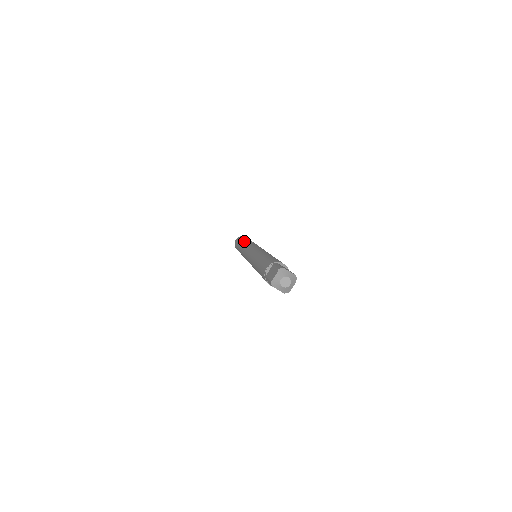
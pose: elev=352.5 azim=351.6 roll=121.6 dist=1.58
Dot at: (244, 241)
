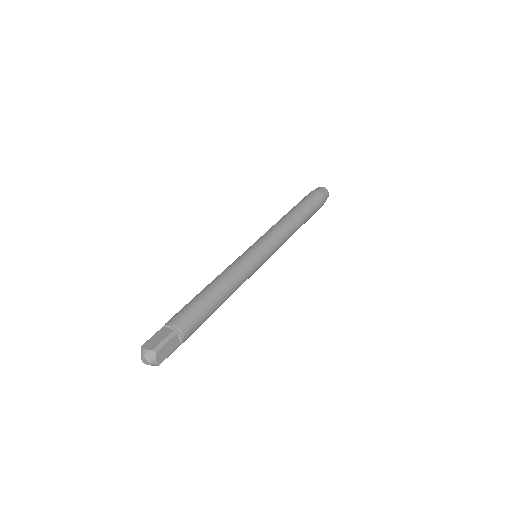
Dot at: (293, 217)
